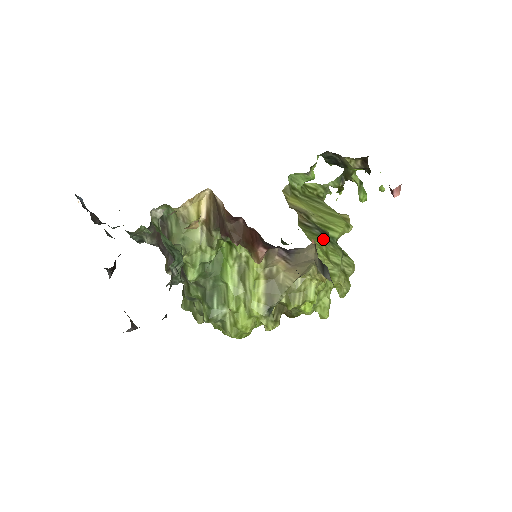
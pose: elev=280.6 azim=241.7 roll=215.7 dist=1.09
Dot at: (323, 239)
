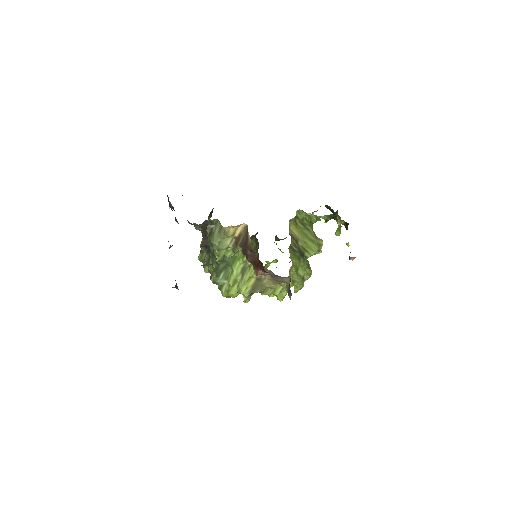
Dot at: (299, 259)
